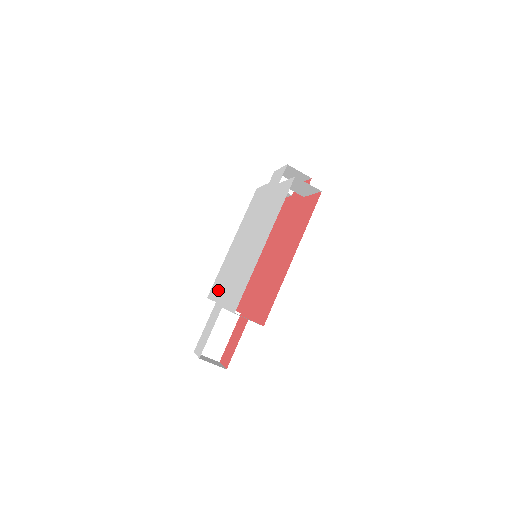
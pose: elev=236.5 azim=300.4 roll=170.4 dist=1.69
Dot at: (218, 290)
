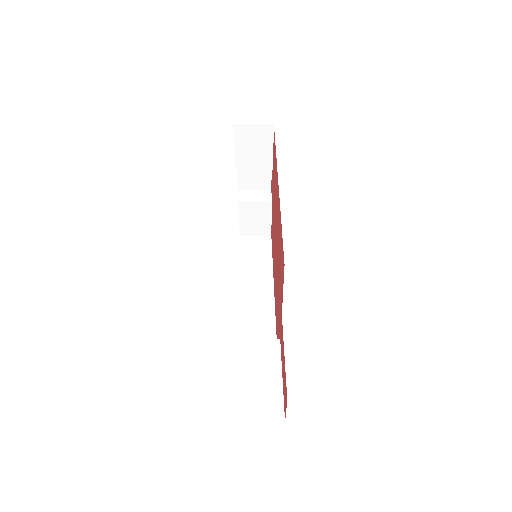
Dot at: occluded
